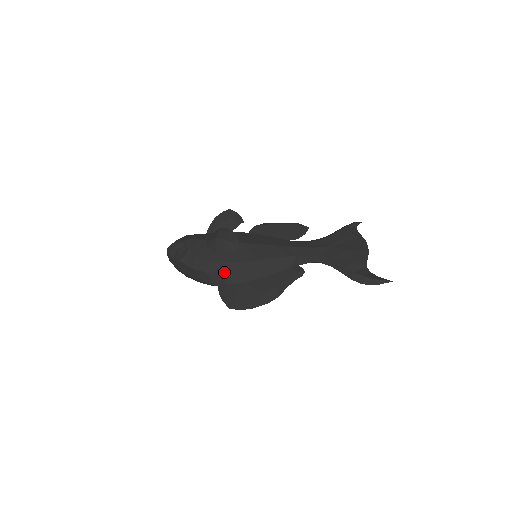
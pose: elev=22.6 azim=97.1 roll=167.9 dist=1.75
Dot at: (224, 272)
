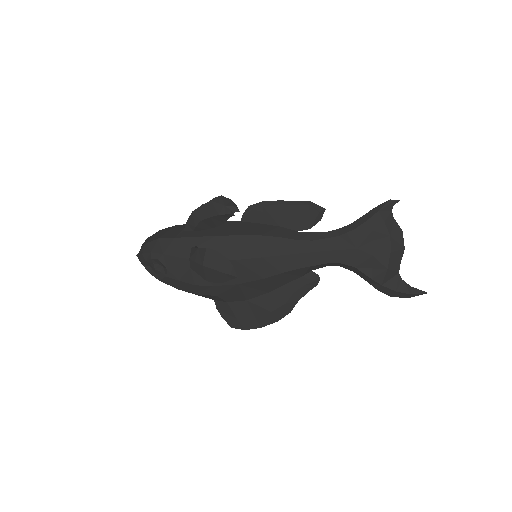
Dot at: (220, 294)
